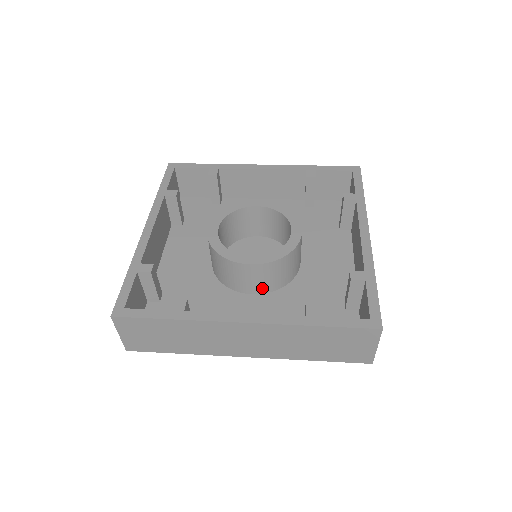
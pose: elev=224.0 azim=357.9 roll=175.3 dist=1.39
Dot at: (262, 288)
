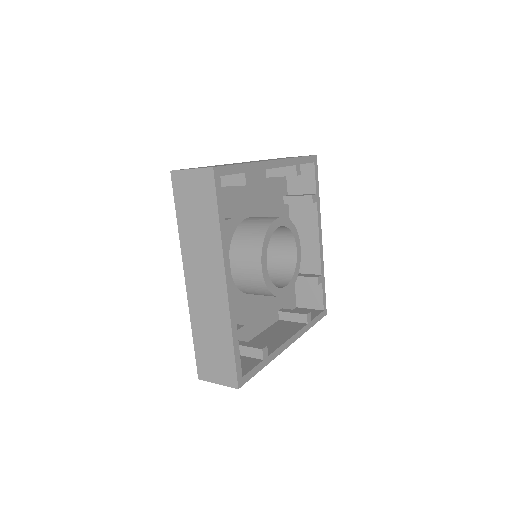
Dot at: occluded
